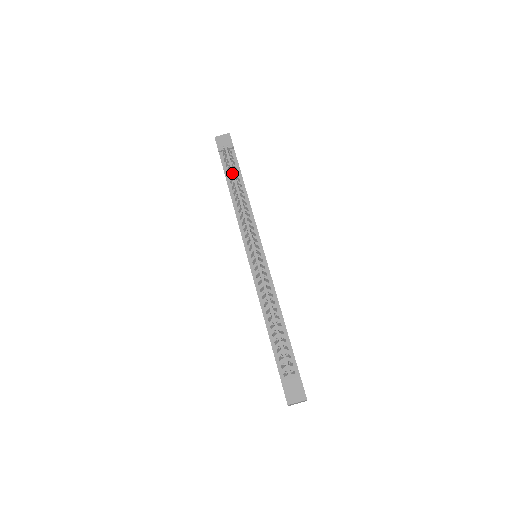
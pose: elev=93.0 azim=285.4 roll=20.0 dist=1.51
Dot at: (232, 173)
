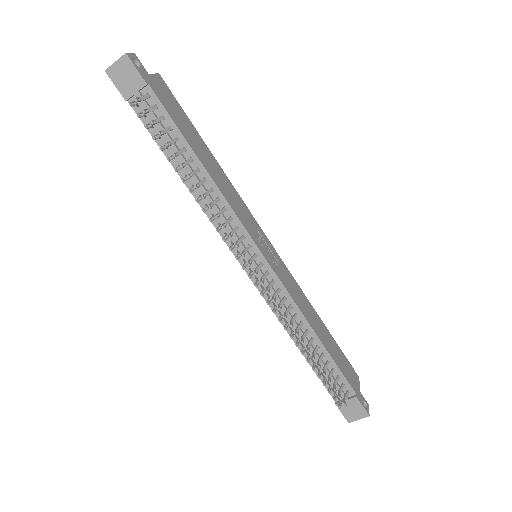
Dot at: (167, 141)
